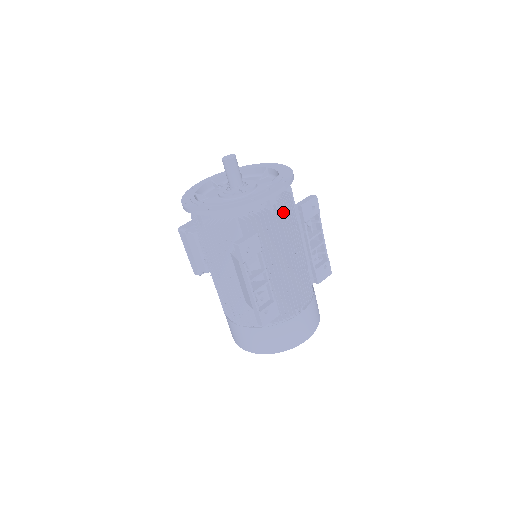
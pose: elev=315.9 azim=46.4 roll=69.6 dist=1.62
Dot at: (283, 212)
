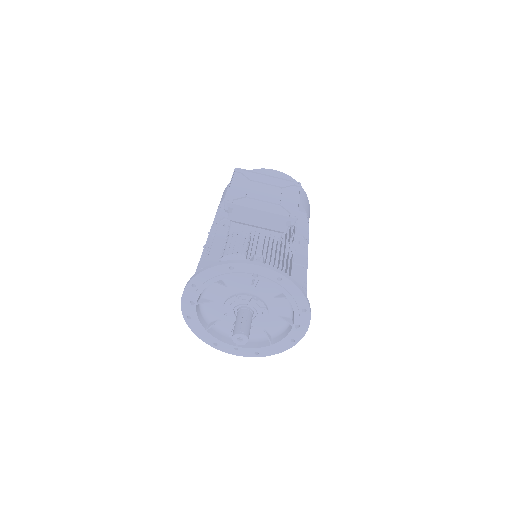
Dot at: occluded
